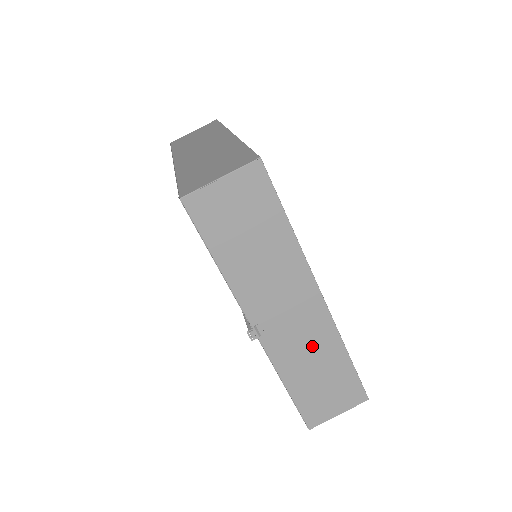
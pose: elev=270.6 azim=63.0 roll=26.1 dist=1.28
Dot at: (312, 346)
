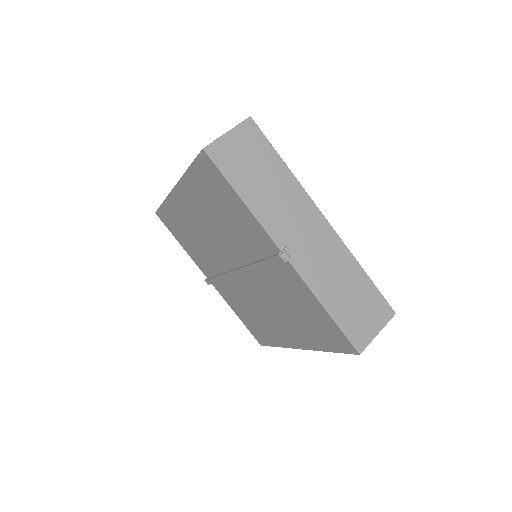
Dot at: (333, 264)
